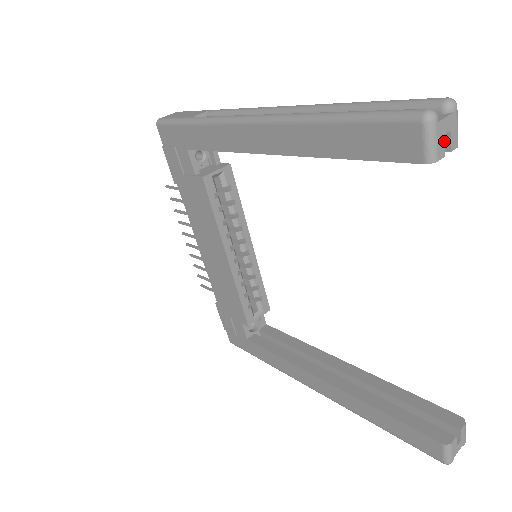
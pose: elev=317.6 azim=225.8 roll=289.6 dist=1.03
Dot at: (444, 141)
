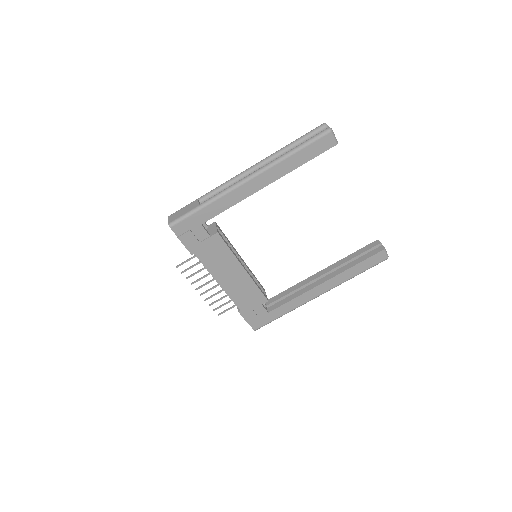
Dot at: occluded
